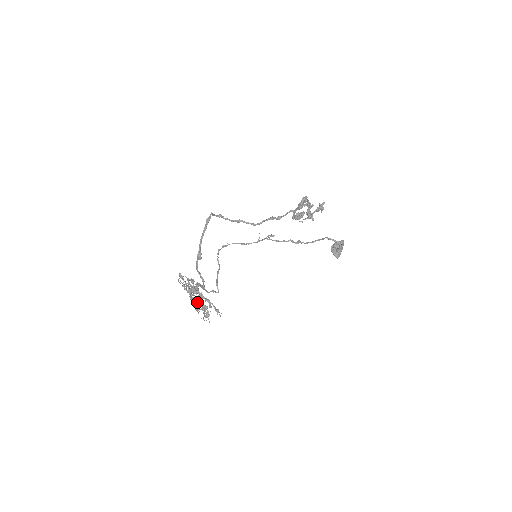
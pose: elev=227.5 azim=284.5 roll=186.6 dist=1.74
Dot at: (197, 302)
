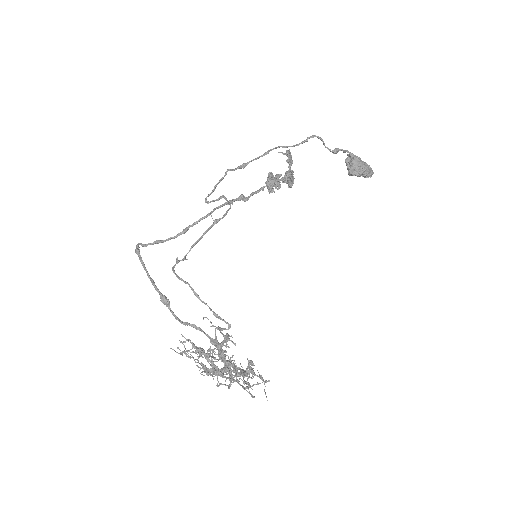
Dot at: occluded
